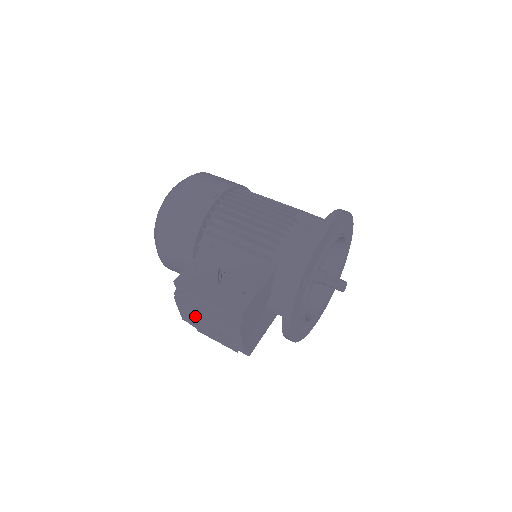
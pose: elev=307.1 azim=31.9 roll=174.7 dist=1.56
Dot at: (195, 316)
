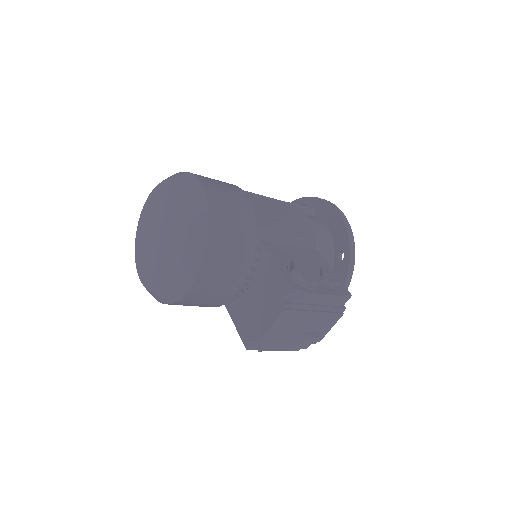
Dot at: (292, 324)
